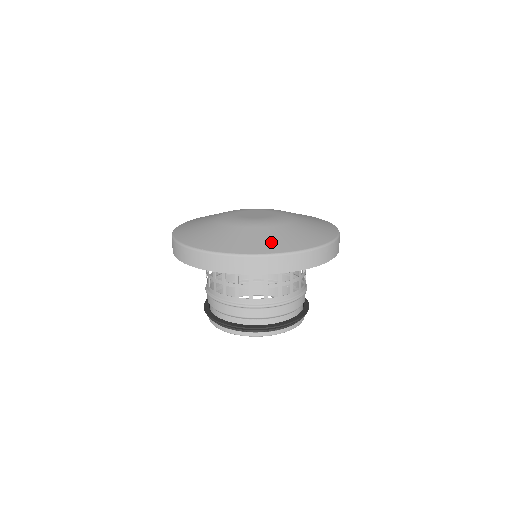
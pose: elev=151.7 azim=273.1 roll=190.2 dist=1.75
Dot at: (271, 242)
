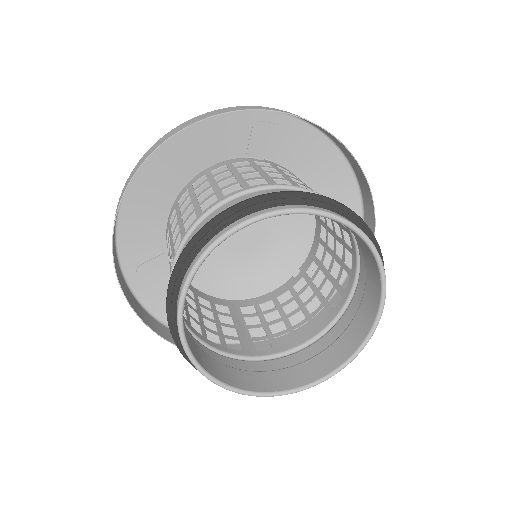
Dot at: (279, 140)
